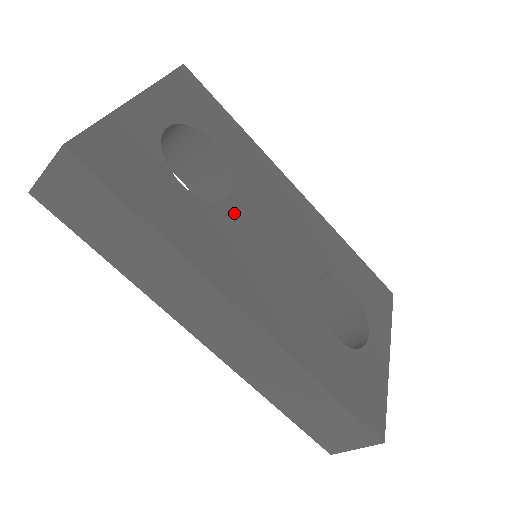
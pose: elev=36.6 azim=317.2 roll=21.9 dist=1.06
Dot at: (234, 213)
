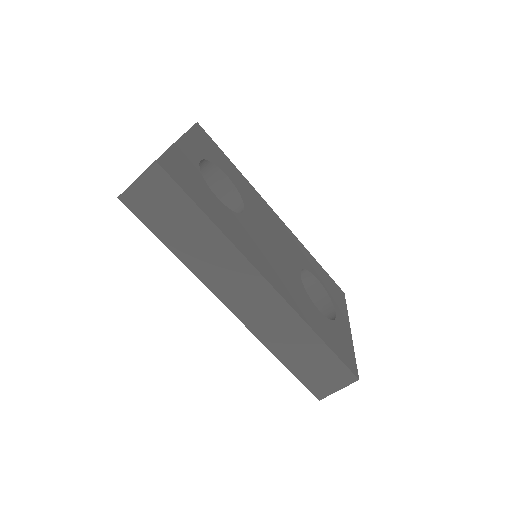
Dot at: (247, 220)
